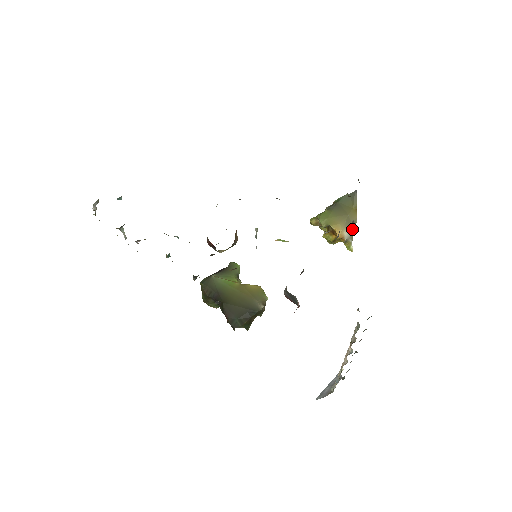
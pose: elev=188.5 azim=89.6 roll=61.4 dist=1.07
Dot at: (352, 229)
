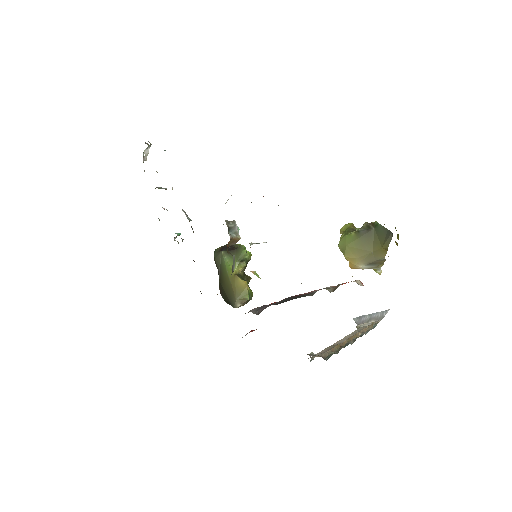
Dot at: (377, 262)
